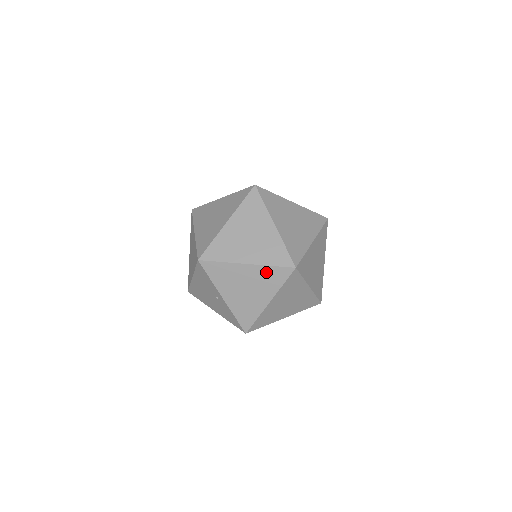
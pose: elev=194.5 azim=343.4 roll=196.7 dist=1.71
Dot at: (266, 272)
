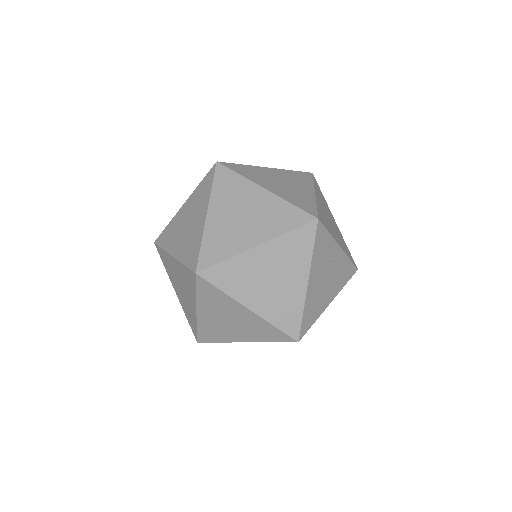
Dot at: occluded
